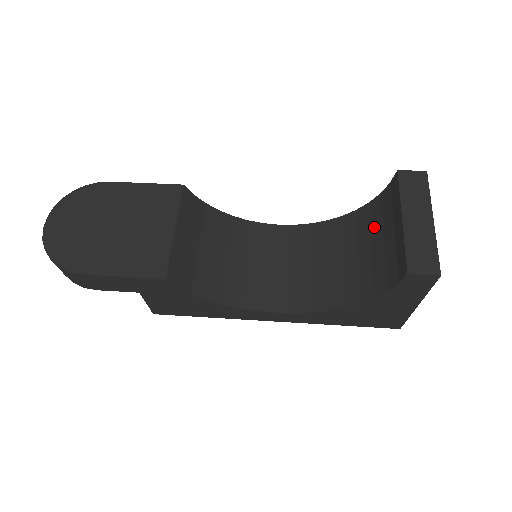
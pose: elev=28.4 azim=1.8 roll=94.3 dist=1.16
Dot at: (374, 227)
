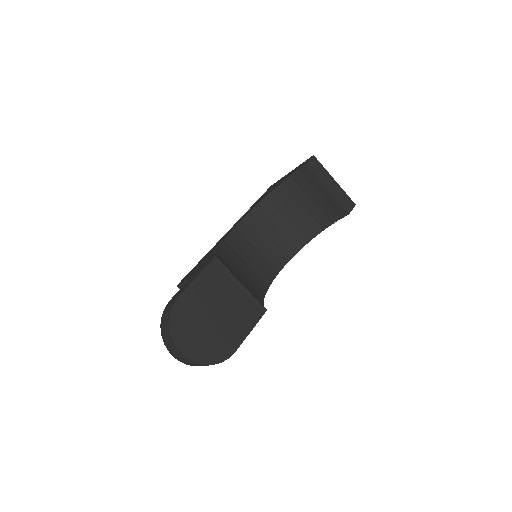
Dot at: (298, 196)
